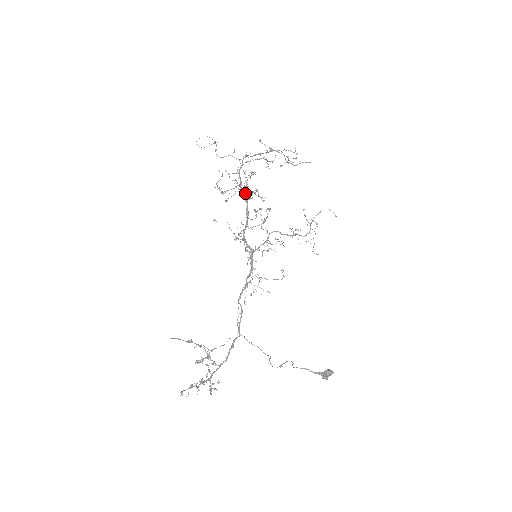
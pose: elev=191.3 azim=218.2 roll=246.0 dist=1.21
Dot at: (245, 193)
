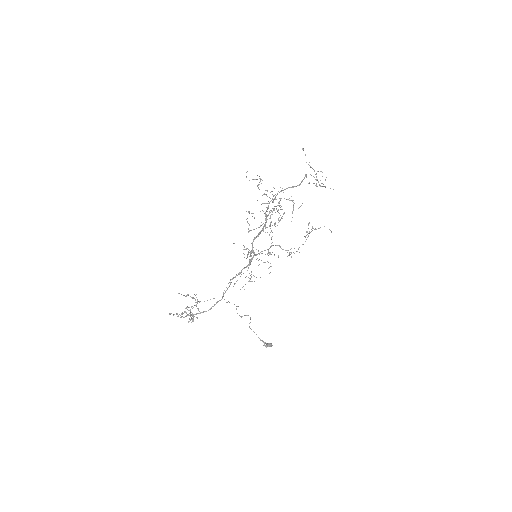
Dot at: occluded
